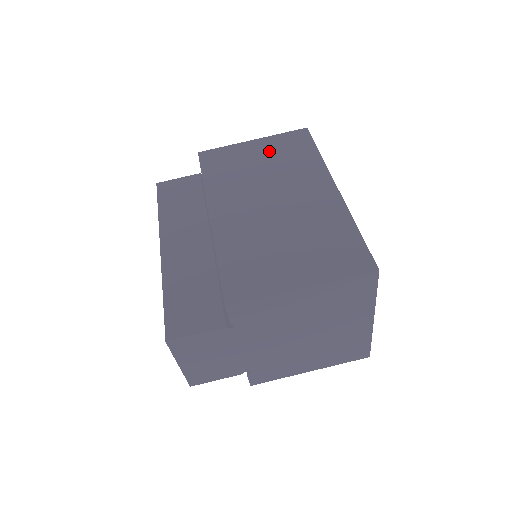
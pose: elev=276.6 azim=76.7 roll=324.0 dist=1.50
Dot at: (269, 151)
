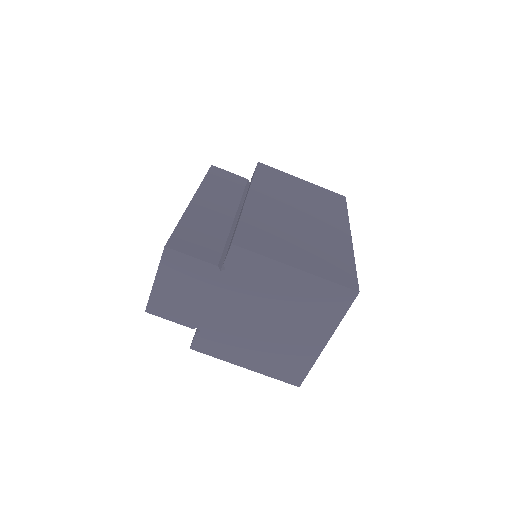
Dot at: (311, 191)
